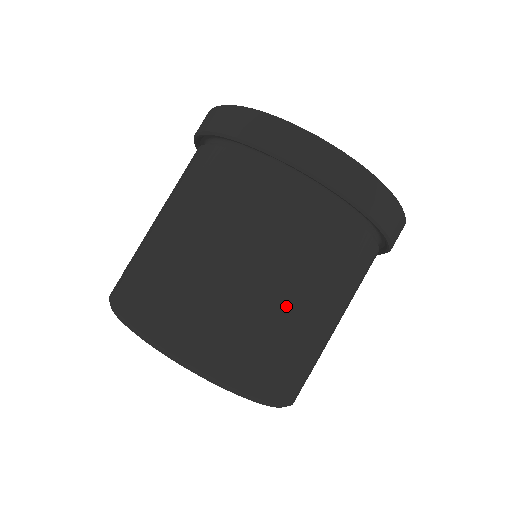
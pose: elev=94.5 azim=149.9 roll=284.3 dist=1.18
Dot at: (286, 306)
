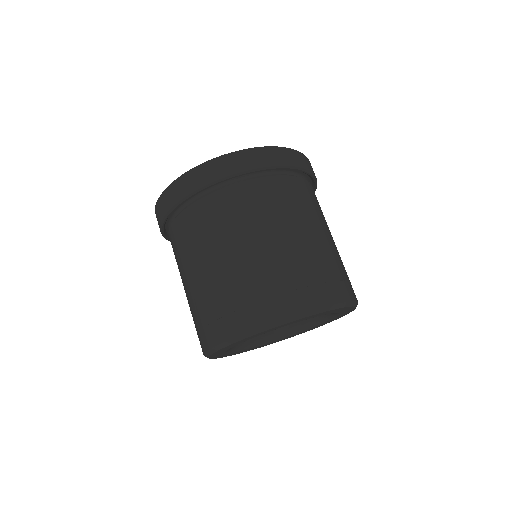
Dot at: (326, 242)
